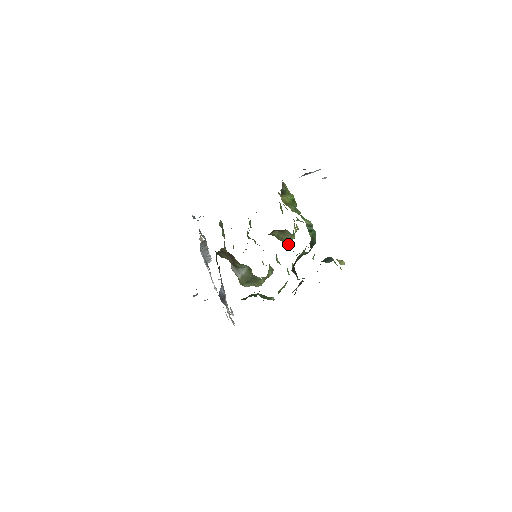
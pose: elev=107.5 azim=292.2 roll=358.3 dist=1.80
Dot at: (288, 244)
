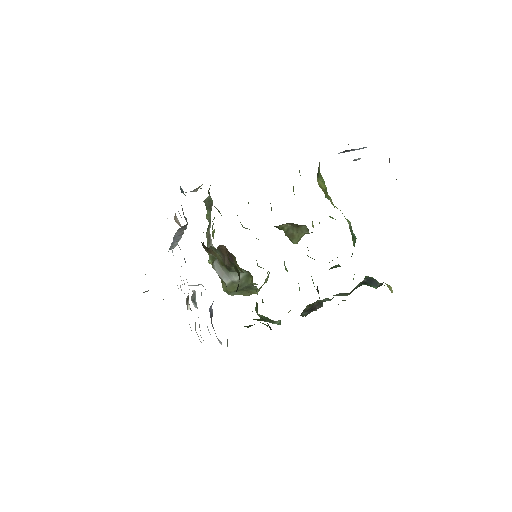
Dot at: (296, 242)
